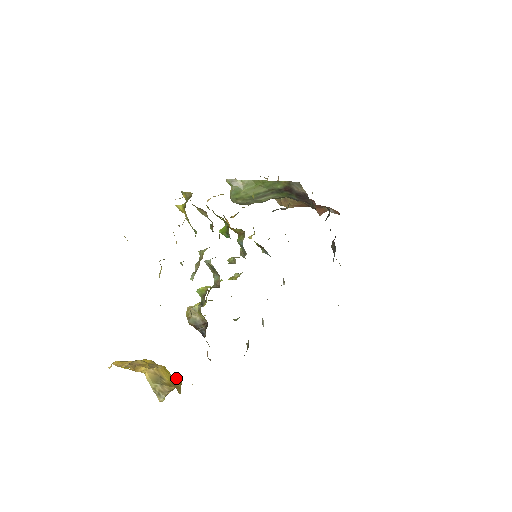
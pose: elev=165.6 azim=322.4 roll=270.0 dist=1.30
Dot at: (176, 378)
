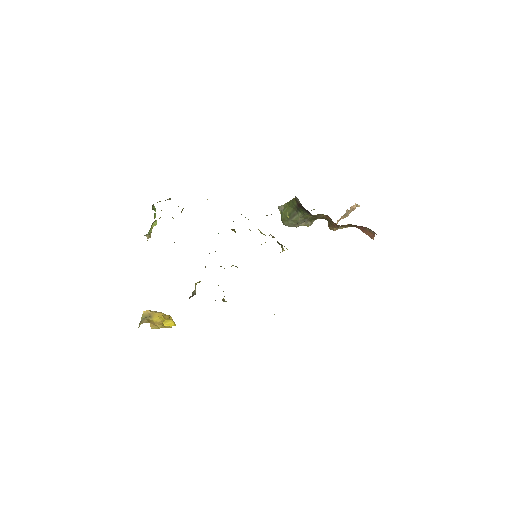
Dot at: (169, 327)
